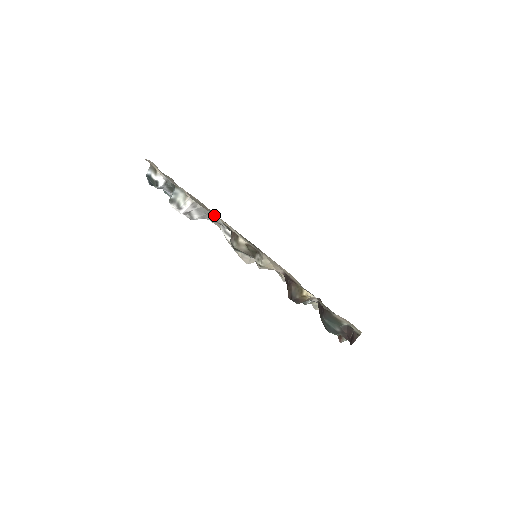
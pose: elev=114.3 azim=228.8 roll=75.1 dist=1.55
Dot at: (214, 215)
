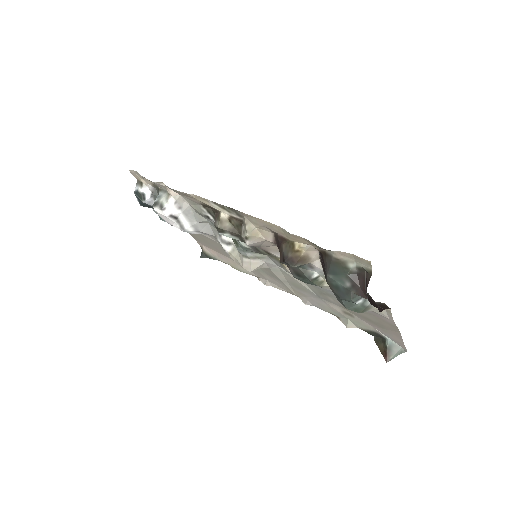
Dot at: (192, 196)
